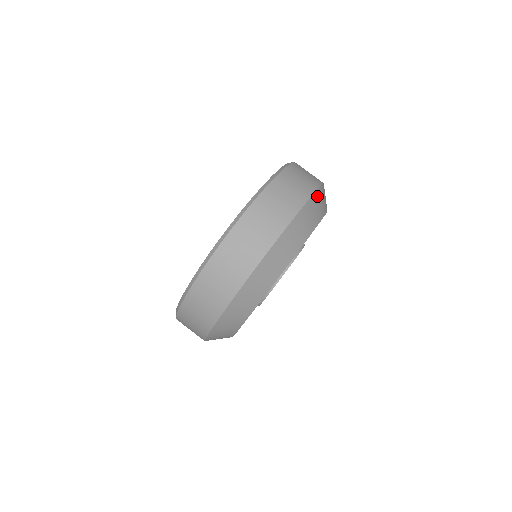
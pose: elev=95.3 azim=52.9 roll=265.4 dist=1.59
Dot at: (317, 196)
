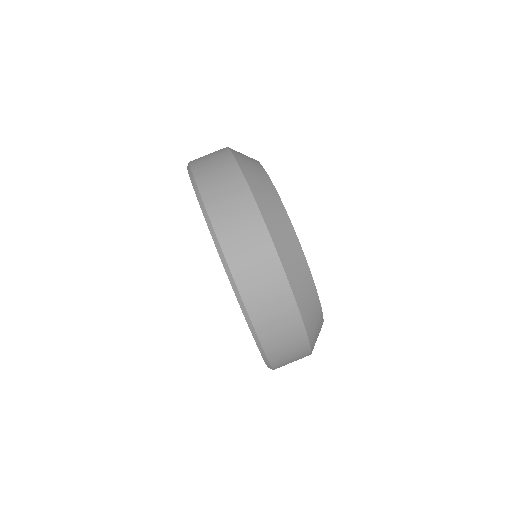
Dot at: (267, 216)
